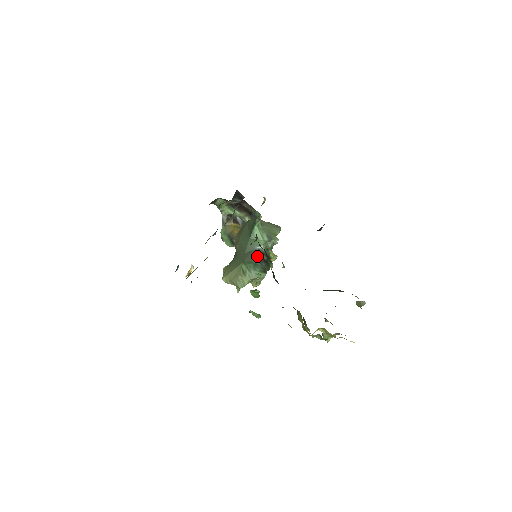
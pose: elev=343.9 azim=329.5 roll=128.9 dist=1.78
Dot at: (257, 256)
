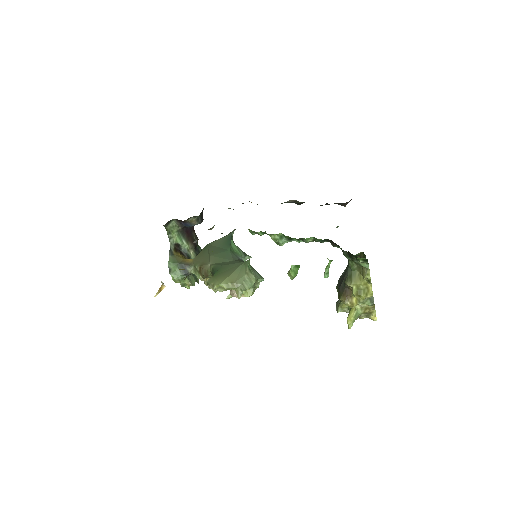
Dot at: occluded
